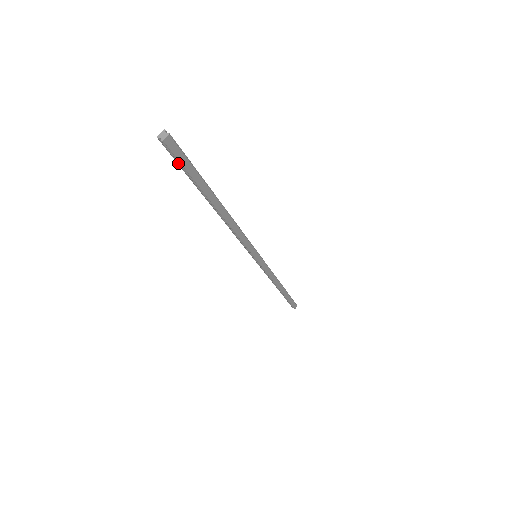
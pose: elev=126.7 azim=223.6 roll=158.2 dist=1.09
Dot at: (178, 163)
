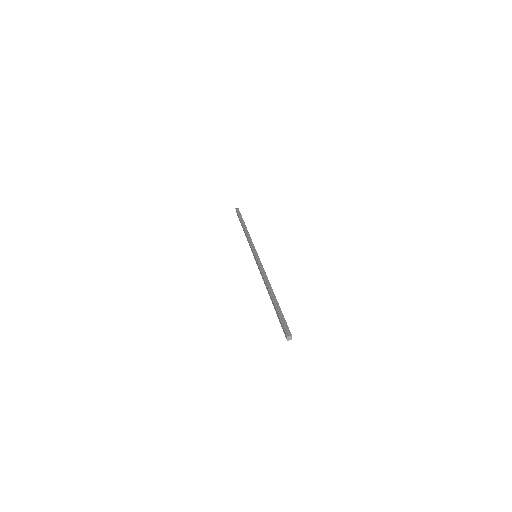
Dot at: occluded
